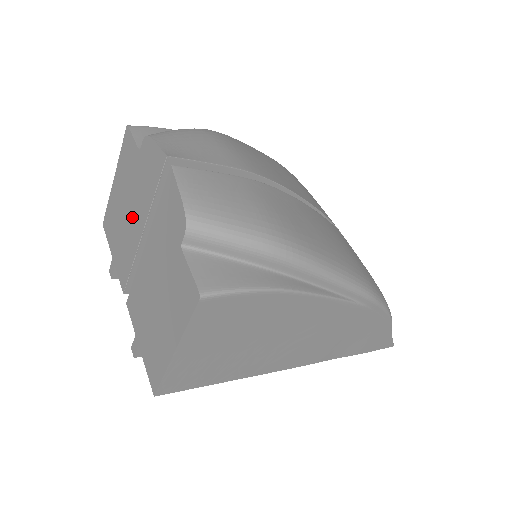
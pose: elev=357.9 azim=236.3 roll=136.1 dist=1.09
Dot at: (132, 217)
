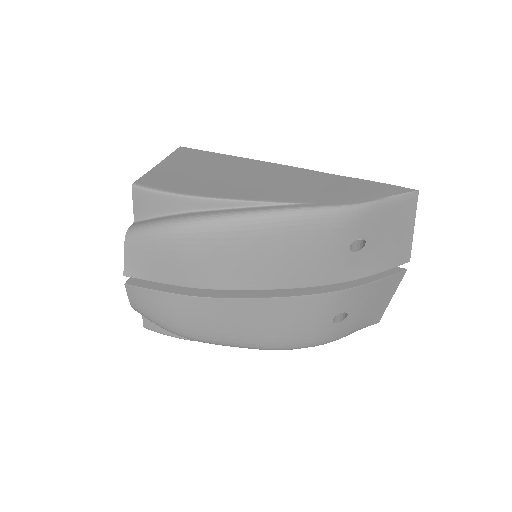
Dot at: occluded
